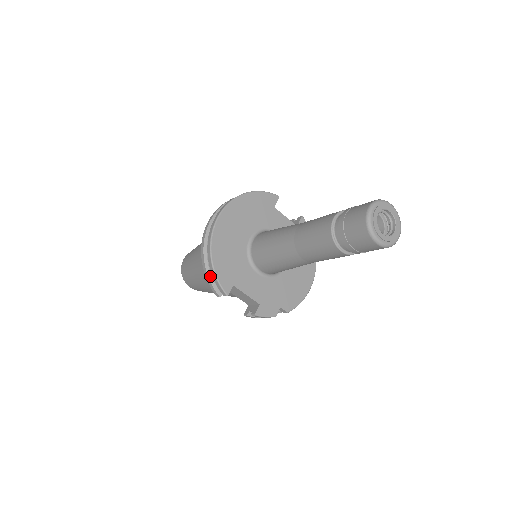
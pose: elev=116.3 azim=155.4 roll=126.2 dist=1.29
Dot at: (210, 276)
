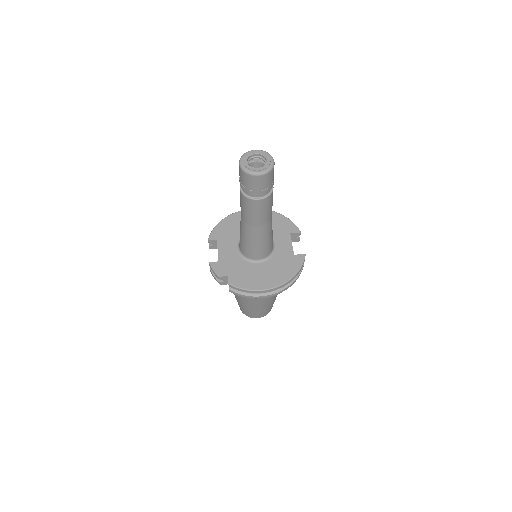
Dot at: occluded
